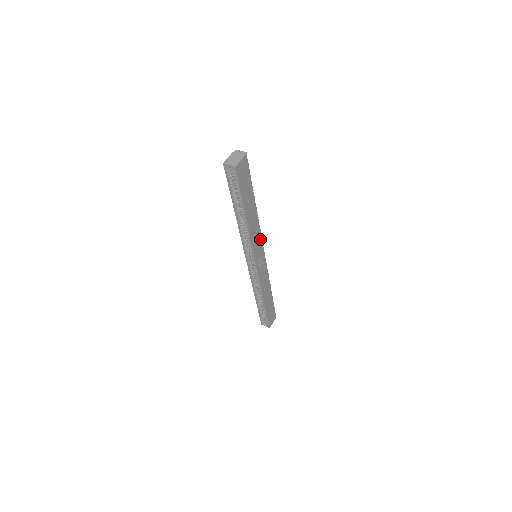
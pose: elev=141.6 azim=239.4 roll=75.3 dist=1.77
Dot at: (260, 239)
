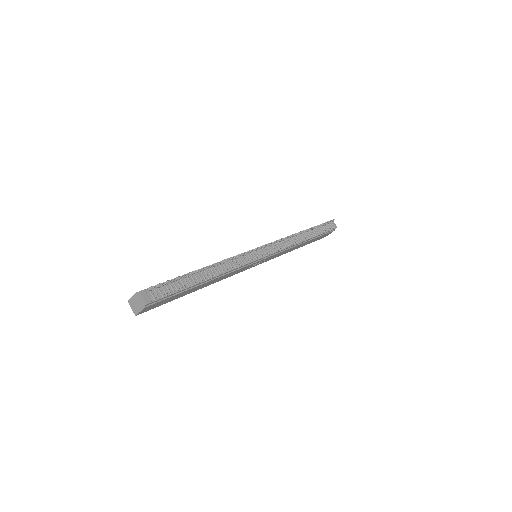
Dot at: (244, 267)
